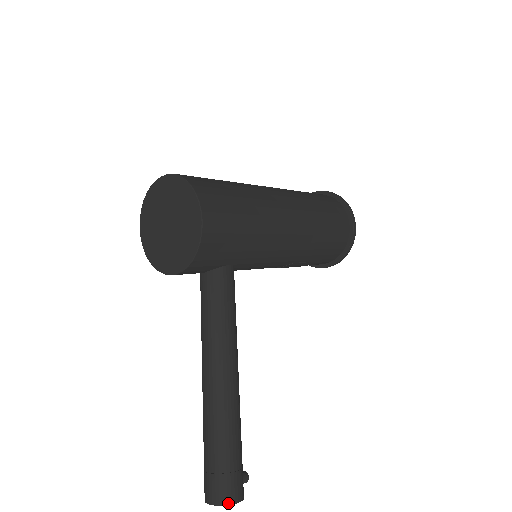
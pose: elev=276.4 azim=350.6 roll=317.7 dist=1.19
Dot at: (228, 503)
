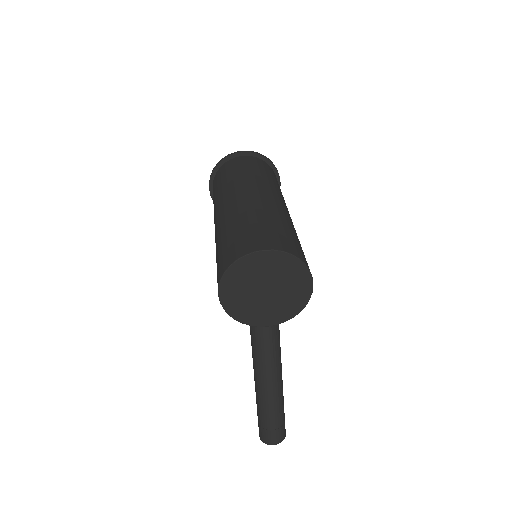
Dot at: occluded
